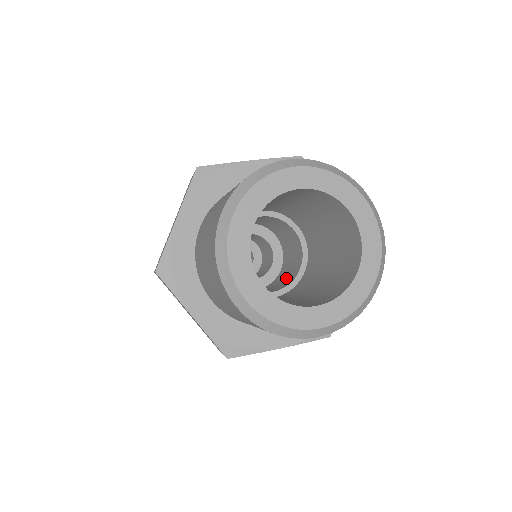
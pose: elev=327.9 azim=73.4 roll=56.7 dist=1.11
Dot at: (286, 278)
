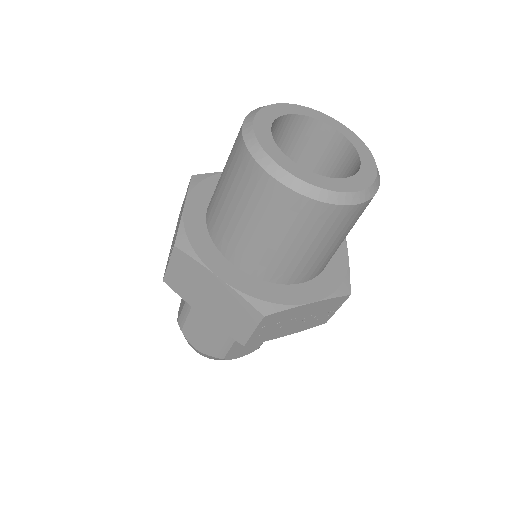
Dot at: occluded
